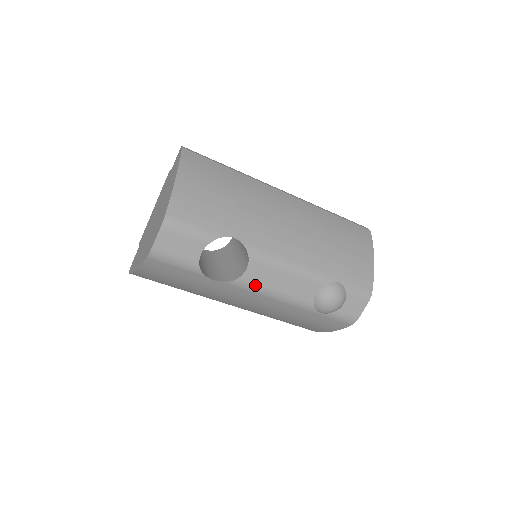
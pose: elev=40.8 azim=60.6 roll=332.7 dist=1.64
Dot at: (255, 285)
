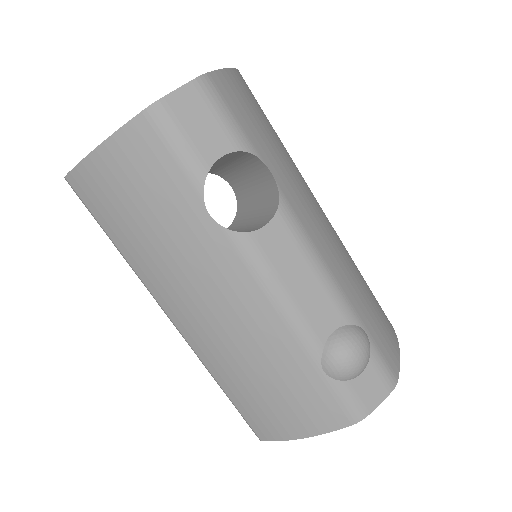
Dot at: (263, 260)
